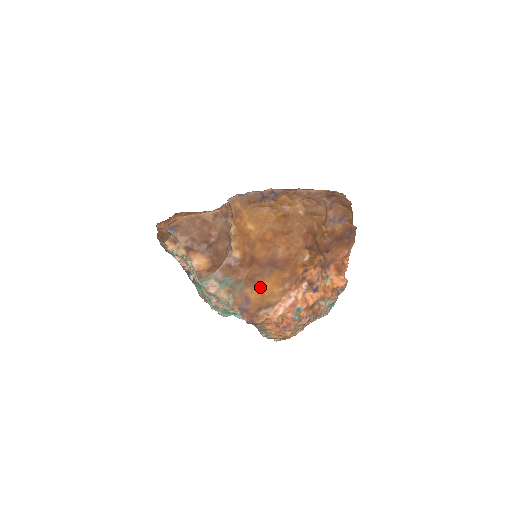
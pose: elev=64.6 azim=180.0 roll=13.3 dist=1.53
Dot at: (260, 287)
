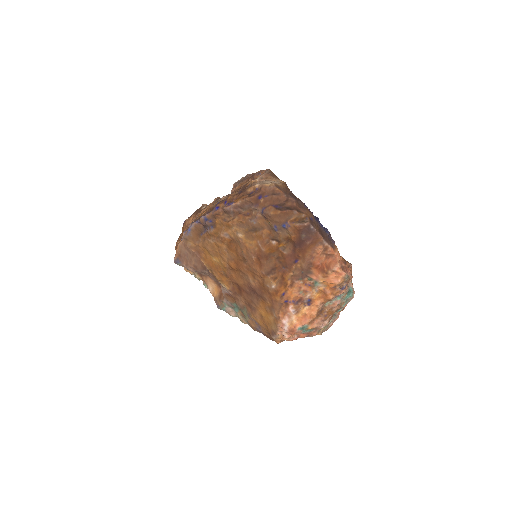
Dot at: (258, 314)
